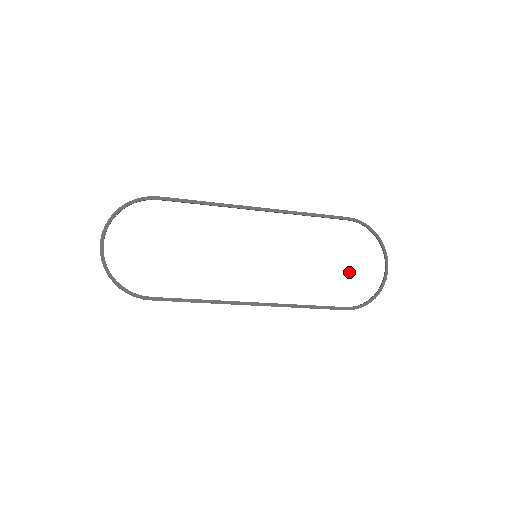
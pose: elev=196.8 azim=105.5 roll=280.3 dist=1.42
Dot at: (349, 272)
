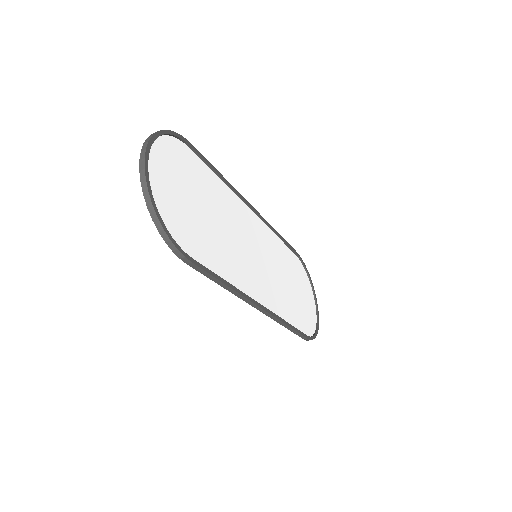
Dot at: (302, 302)
